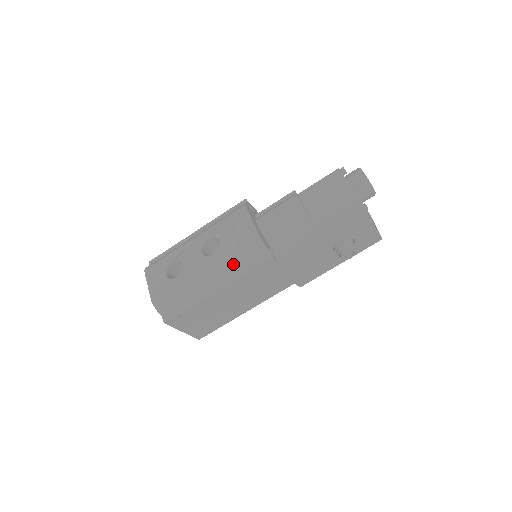
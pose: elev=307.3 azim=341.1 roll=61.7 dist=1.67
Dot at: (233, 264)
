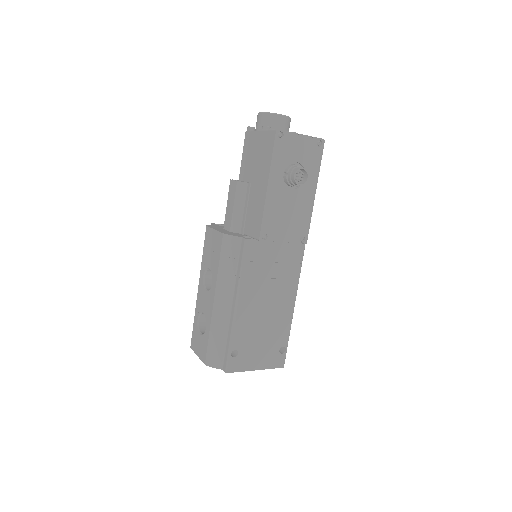
Dot at: (228, 275)
